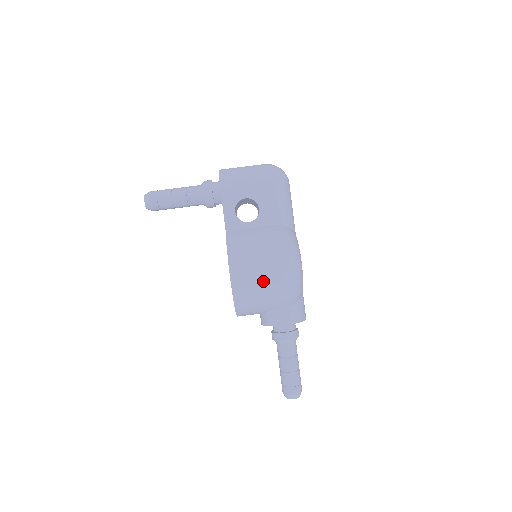
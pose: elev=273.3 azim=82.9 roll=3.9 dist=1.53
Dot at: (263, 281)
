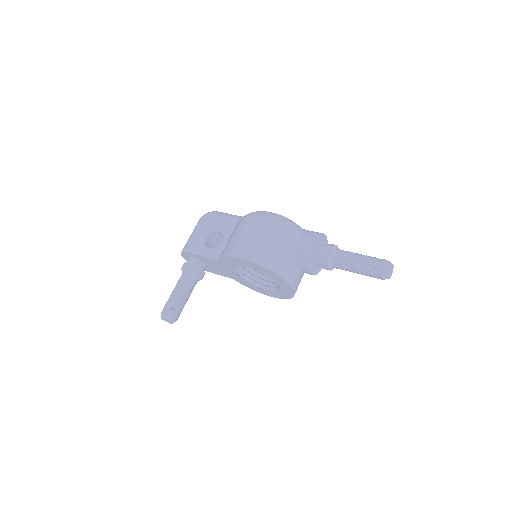
Dot at: (262, 237)
